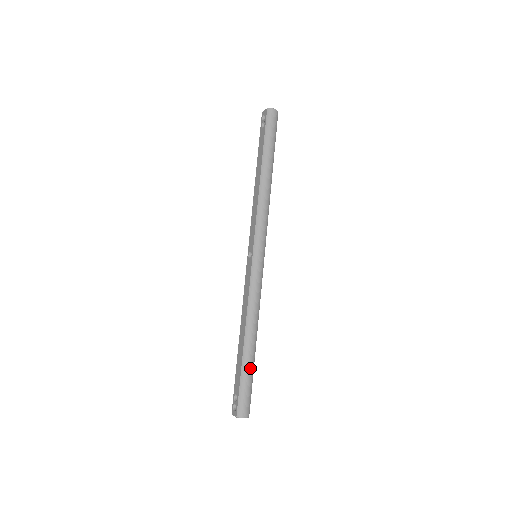
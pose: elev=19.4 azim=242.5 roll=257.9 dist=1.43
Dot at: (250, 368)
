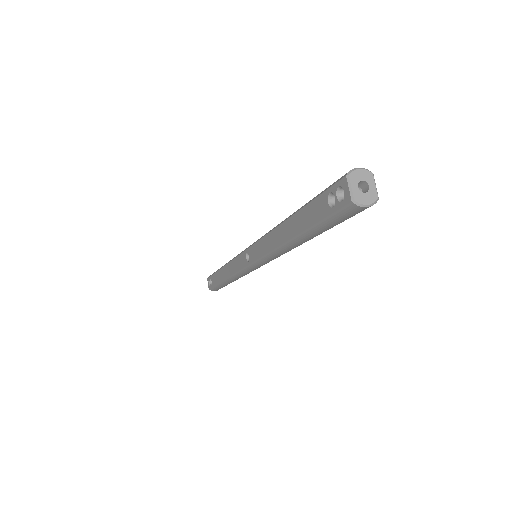
Dot at: (226, 285)
